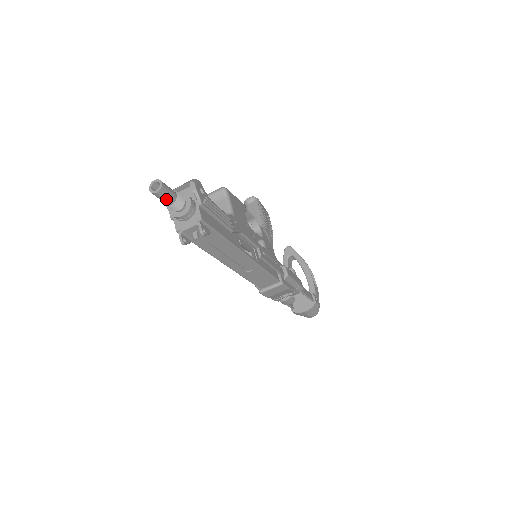
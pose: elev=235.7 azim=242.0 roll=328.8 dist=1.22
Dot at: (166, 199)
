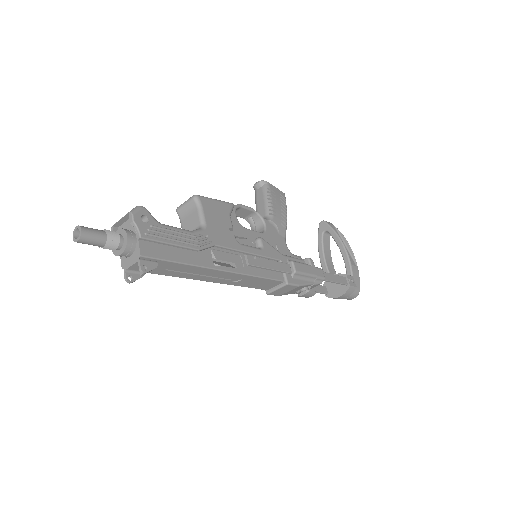
Dot at: (93, 244)
